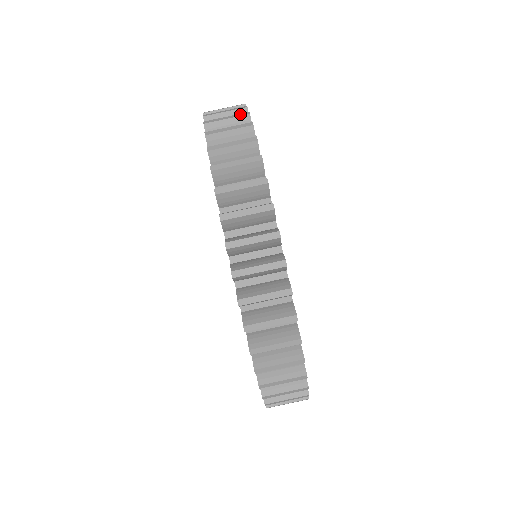
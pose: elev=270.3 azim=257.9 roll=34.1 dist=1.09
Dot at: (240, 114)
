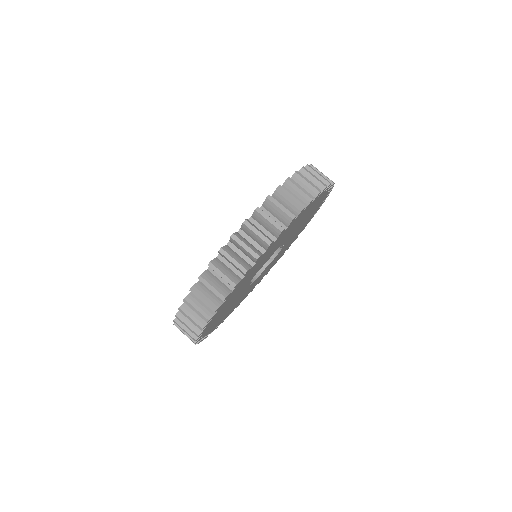
Dot at: occluded
